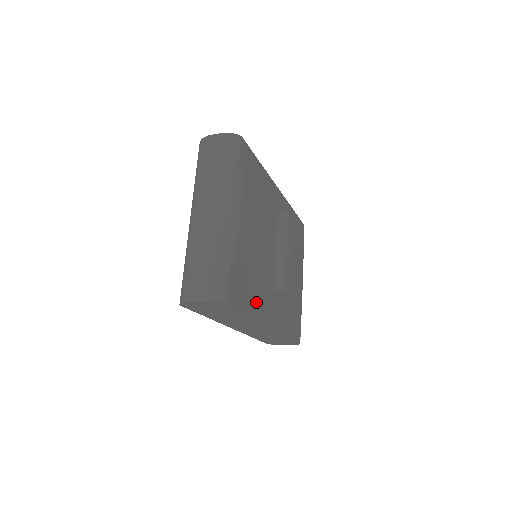
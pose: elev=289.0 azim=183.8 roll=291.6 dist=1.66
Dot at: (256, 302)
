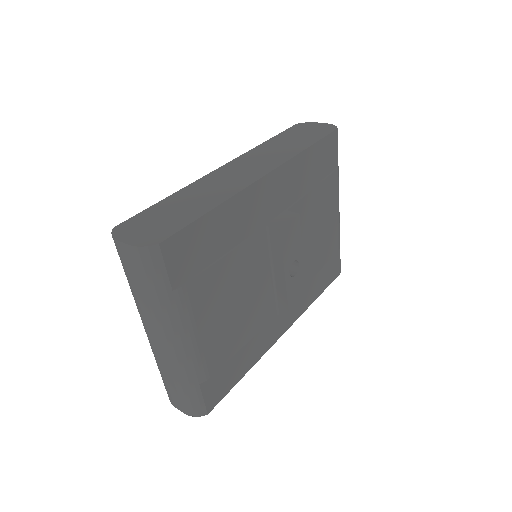
Dot at: (254, 349)
